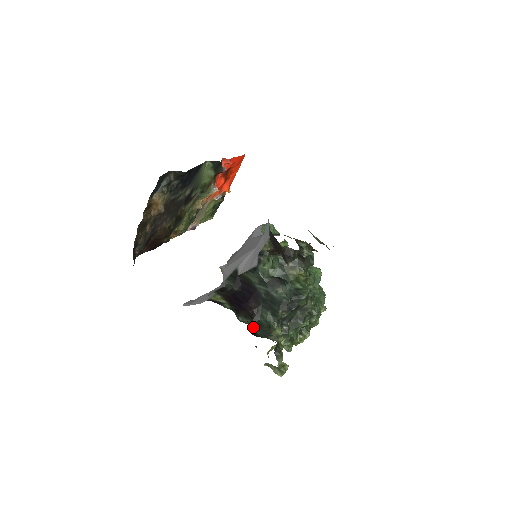
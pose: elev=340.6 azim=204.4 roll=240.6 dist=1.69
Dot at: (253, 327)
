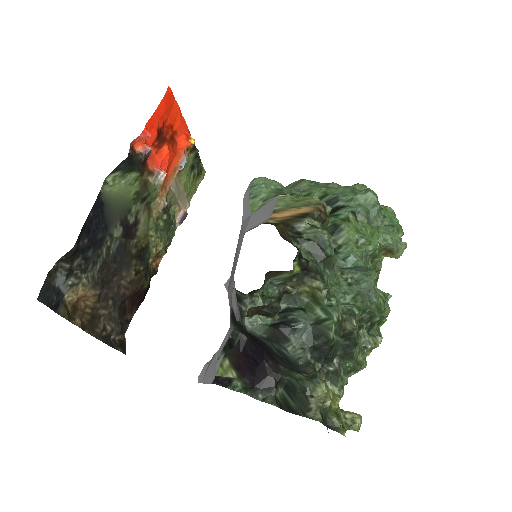
Dot at: (285, 394)
